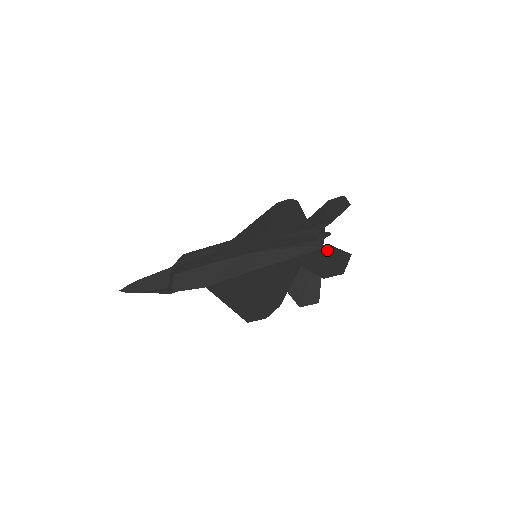
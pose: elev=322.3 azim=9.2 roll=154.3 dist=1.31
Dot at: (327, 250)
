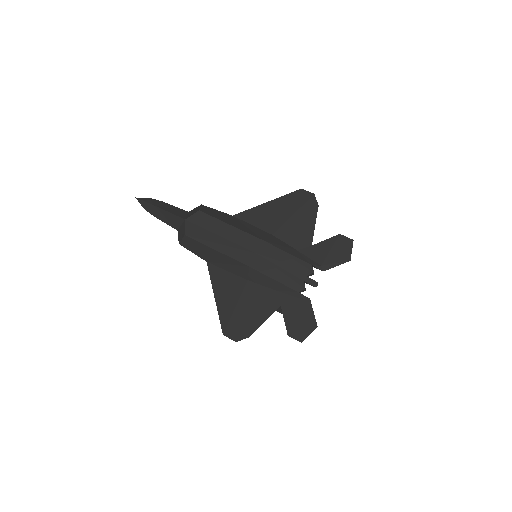
Dot at: (305, 306)
